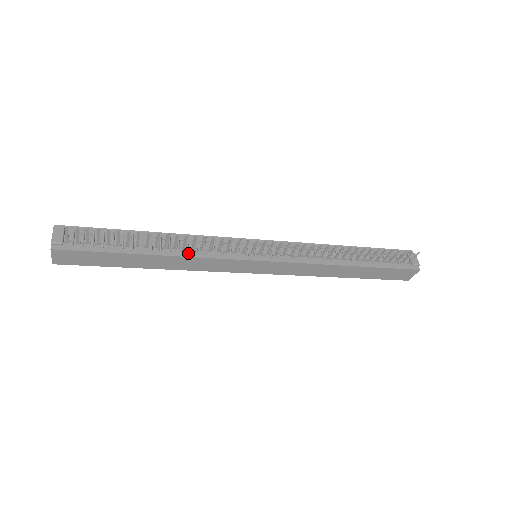
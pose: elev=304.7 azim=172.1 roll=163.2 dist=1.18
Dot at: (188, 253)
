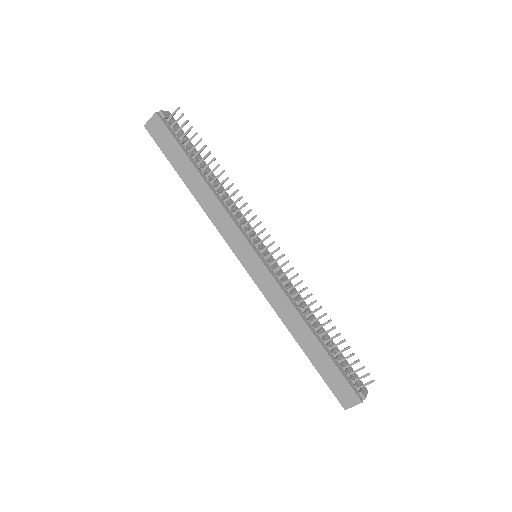
Dot at: (221, 199)
